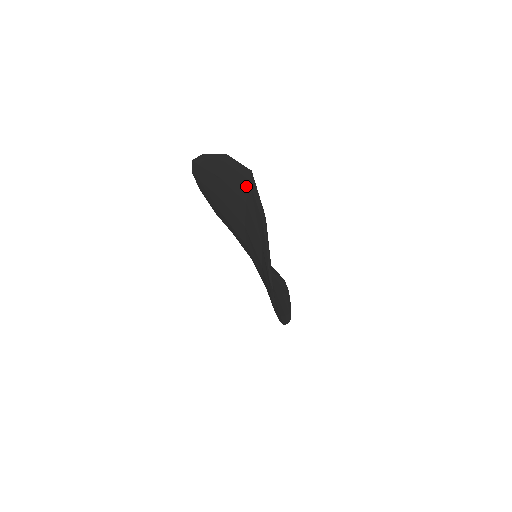
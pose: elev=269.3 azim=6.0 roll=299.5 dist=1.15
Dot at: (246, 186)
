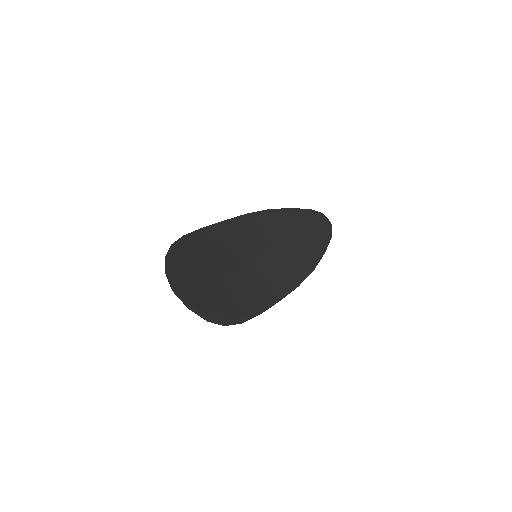
Dot at: (182, 286)
